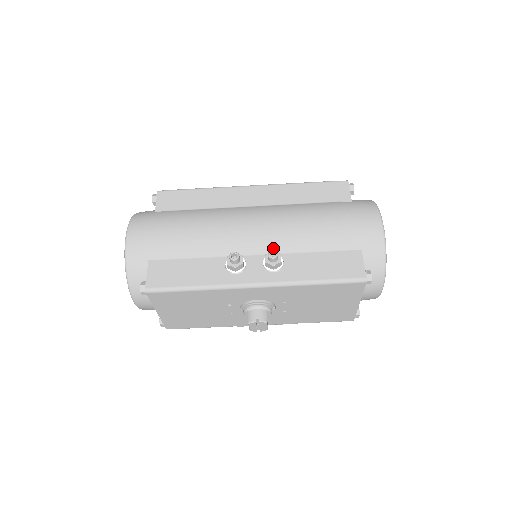
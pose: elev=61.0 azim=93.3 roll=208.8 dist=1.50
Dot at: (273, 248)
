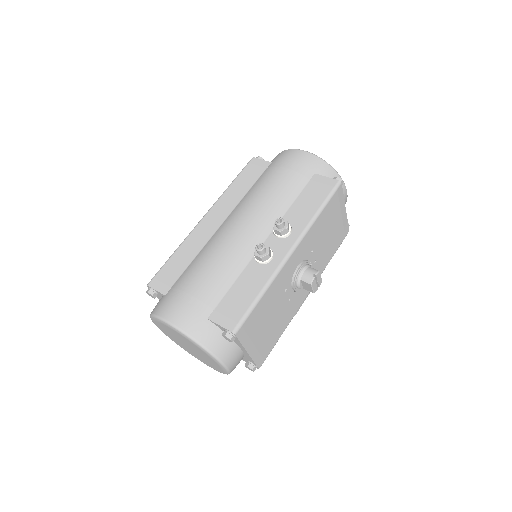
Dot at: (270, 224)
